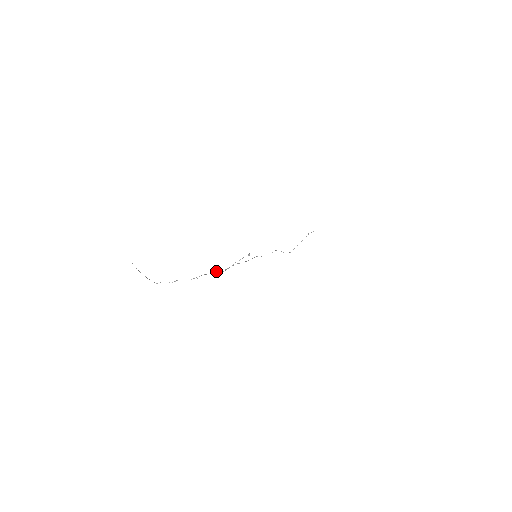
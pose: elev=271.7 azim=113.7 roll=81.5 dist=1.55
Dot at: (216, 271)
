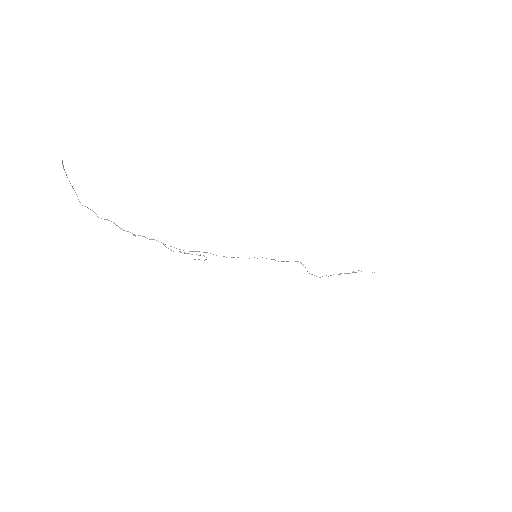
Dot at: (165, 244)
